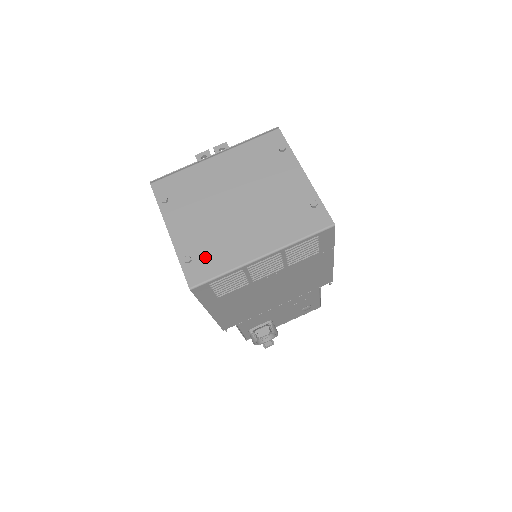
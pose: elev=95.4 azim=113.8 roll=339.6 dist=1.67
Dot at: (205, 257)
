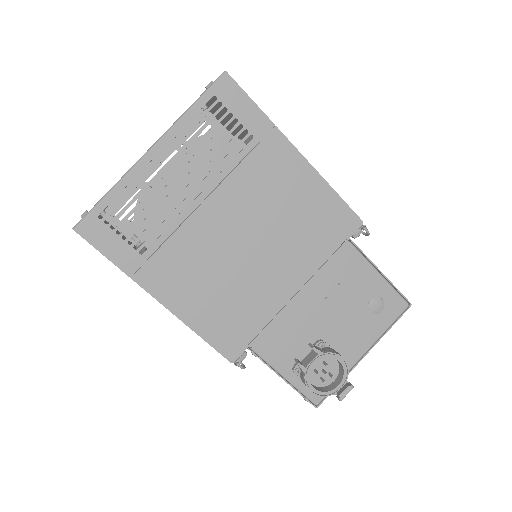
Dot at: occluded
